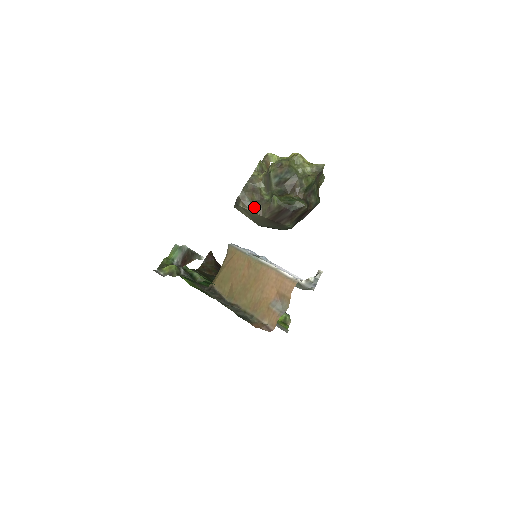
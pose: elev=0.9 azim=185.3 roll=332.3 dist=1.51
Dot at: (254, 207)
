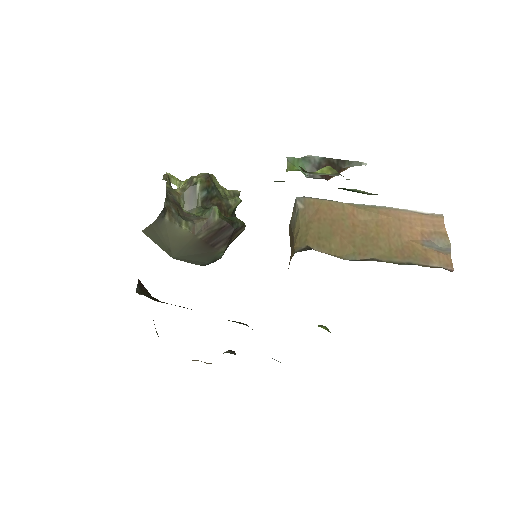
Dot at: (184, 222)
